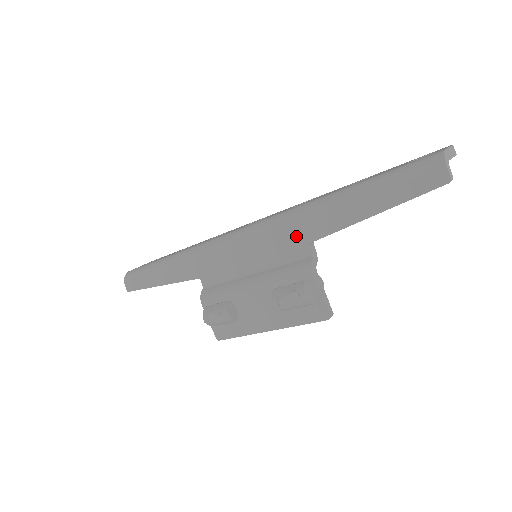
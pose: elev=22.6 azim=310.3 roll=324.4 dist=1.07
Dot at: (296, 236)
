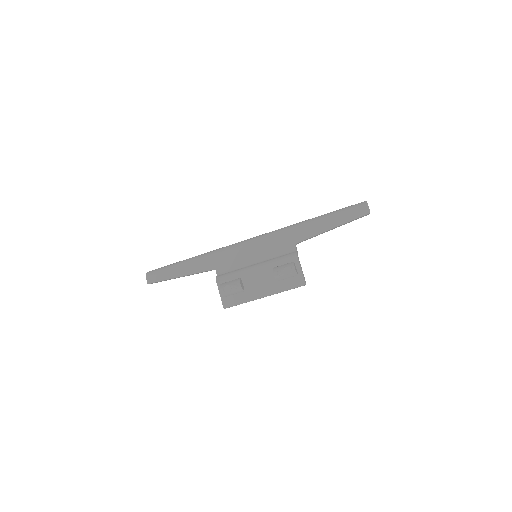
Dot at: (287, 240)
